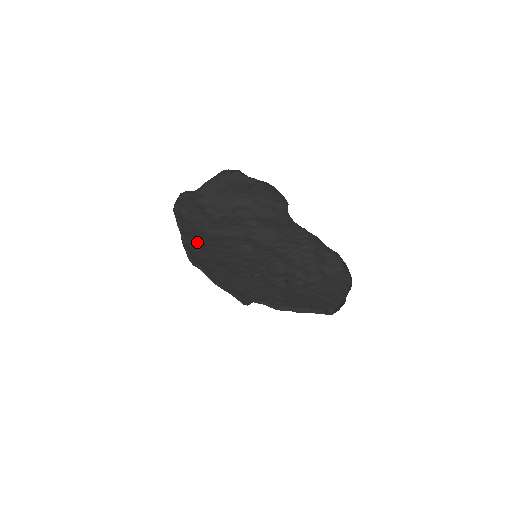
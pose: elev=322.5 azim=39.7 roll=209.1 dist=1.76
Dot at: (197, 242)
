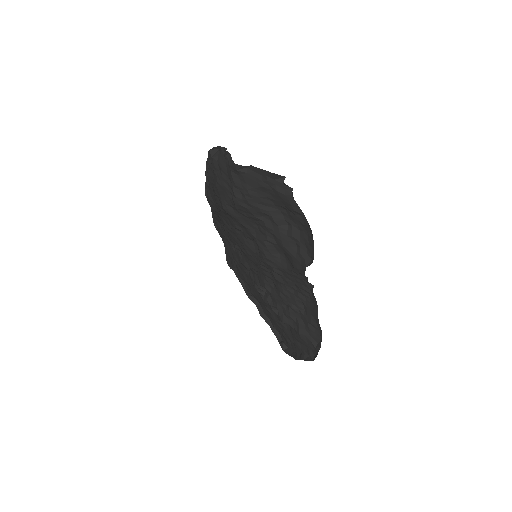
Dot at: (214, 194)
